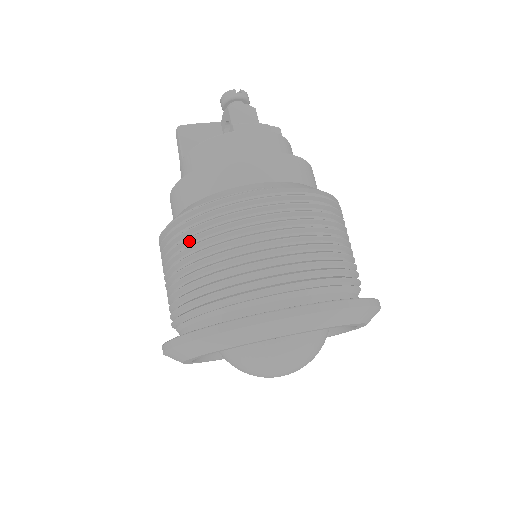
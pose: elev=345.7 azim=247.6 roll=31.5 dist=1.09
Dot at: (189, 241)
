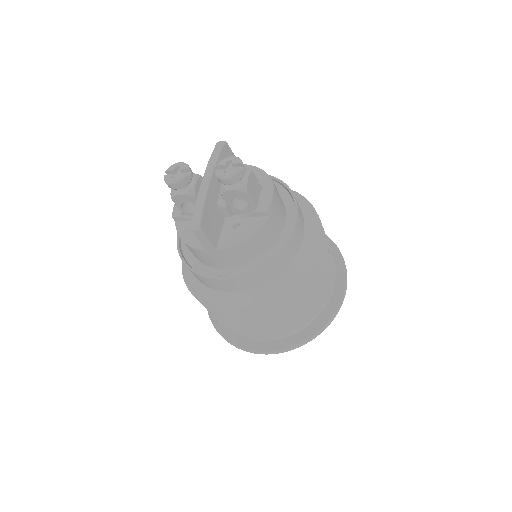
Dot at: (281, 310)
